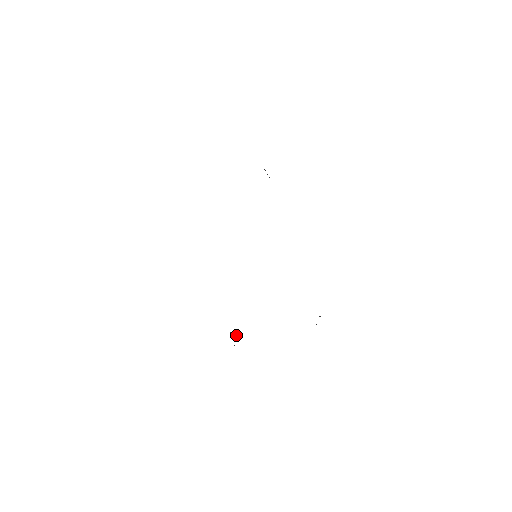
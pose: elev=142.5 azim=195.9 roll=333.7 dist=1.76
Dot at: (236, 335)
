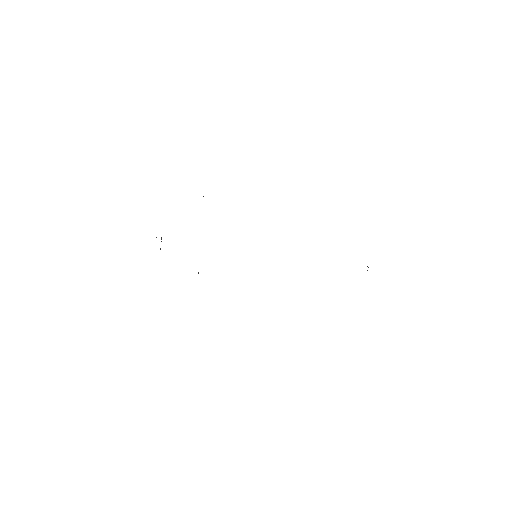
Dot at: (161, 241)
